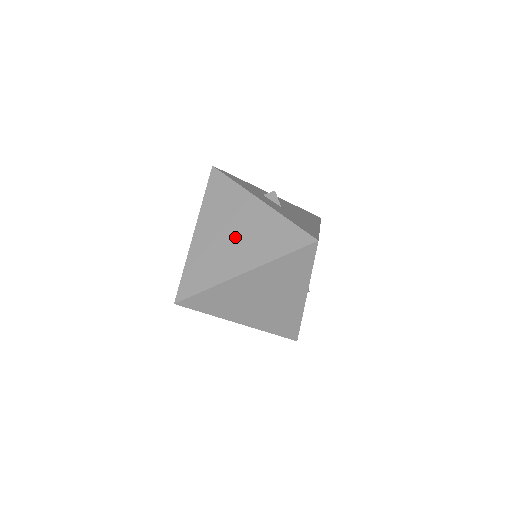
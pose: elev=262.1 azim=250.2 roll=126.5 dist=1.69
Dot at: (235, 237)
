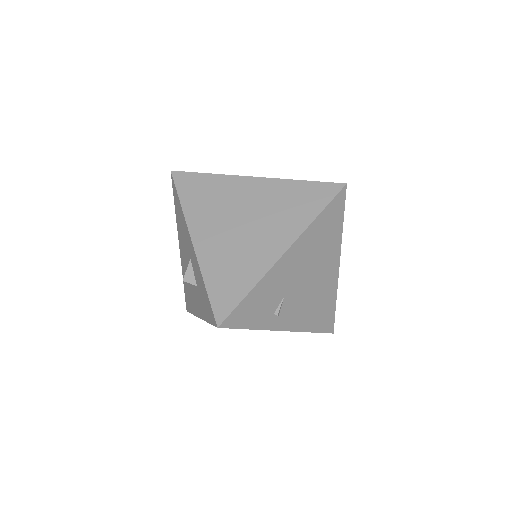
Dot at: occluded
